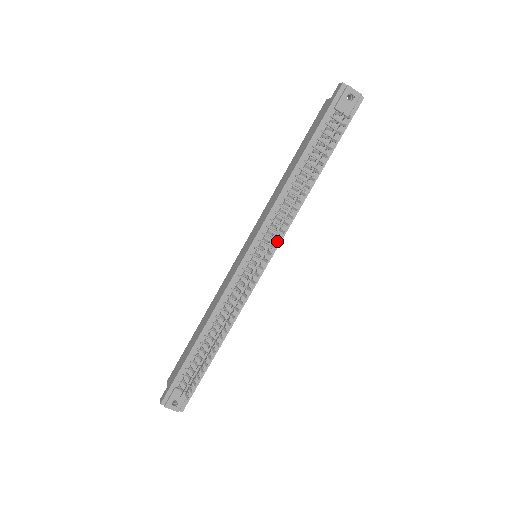
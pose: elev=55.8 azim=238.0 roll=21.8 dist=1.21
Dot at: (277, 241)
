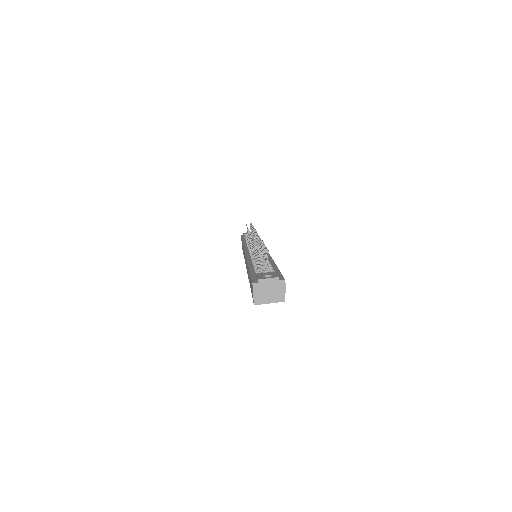
Dot at: occluded
